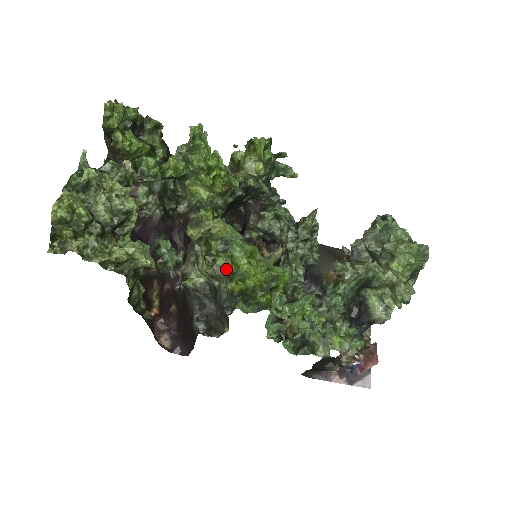
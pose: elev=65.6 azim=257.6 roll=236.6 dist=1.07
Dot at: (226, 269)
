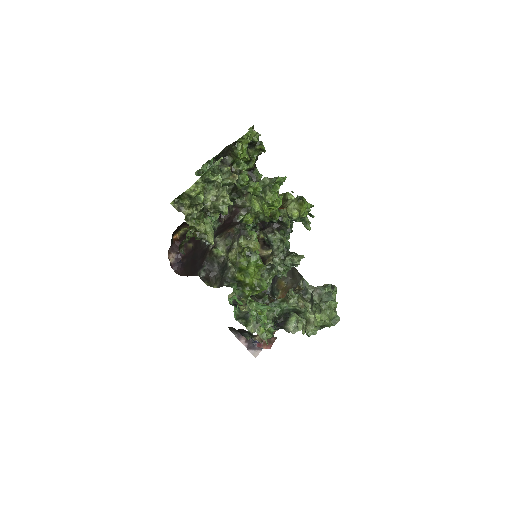
Dot at: (242, 266)
